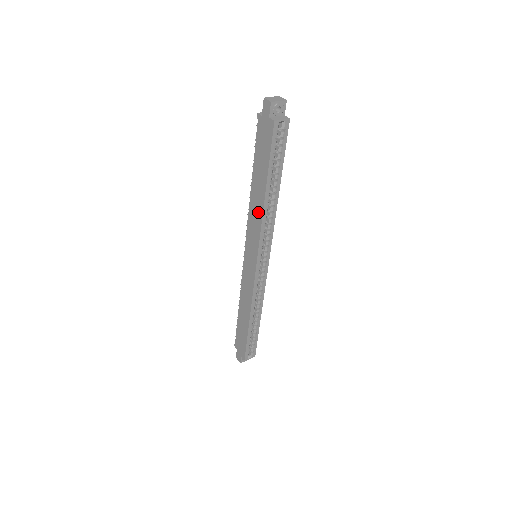
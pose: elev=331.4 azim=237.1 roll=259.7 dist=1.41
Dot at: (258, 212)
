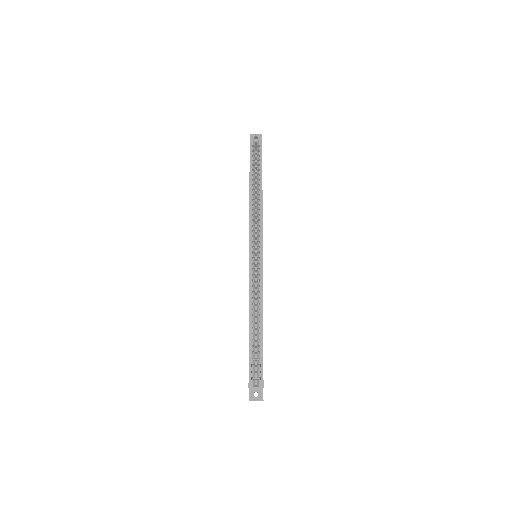
Dot at: occluded
